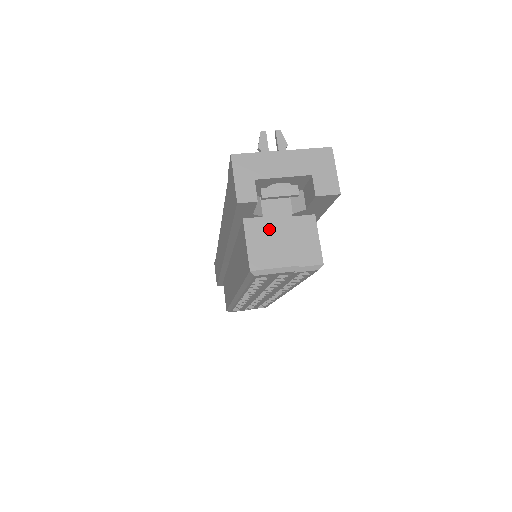
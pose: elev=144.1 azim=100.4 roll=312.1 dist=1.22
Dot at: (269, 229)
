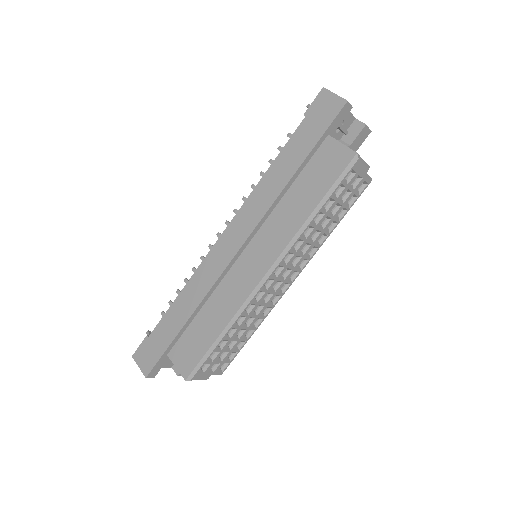
Dot at: occluded
